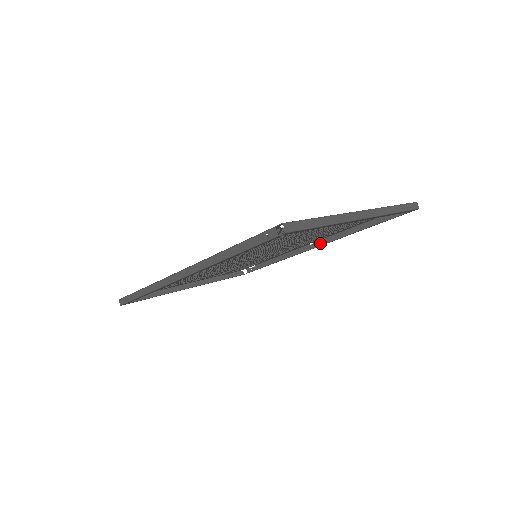
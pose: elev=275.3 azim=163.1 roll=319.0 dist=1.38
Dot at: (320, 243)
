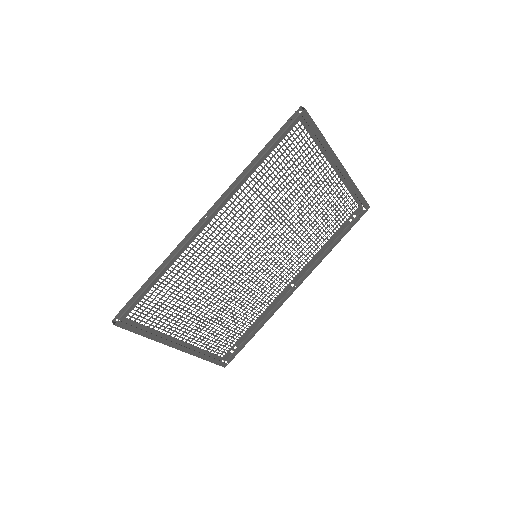
Dot at: (300, 281)
